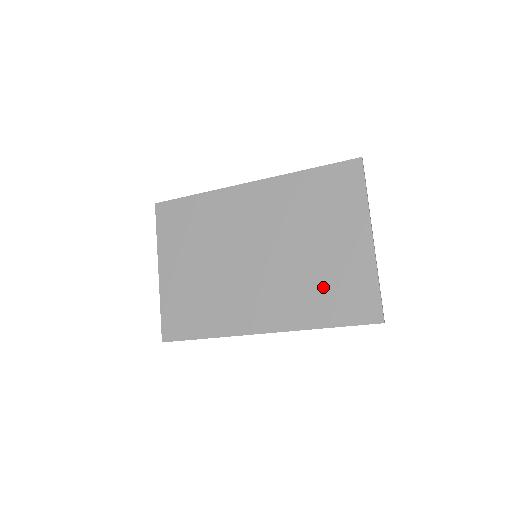
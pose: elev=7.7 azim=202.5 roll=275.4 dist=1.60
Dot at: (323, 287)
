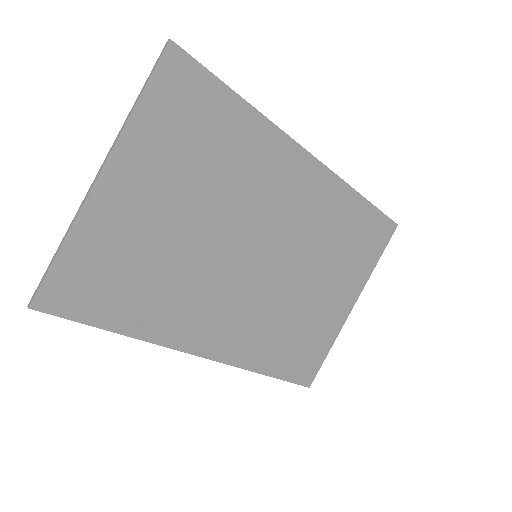
Dot at: (292, 333)
